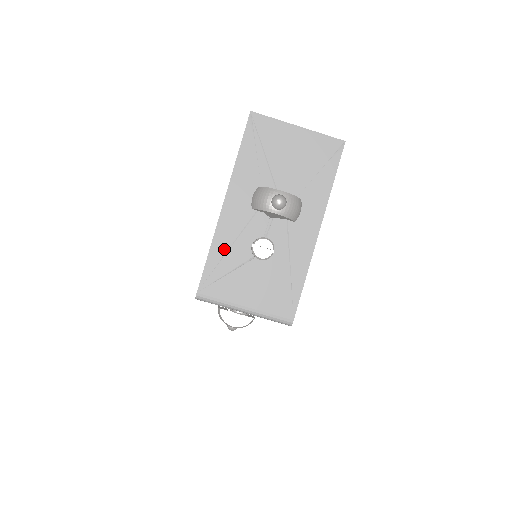
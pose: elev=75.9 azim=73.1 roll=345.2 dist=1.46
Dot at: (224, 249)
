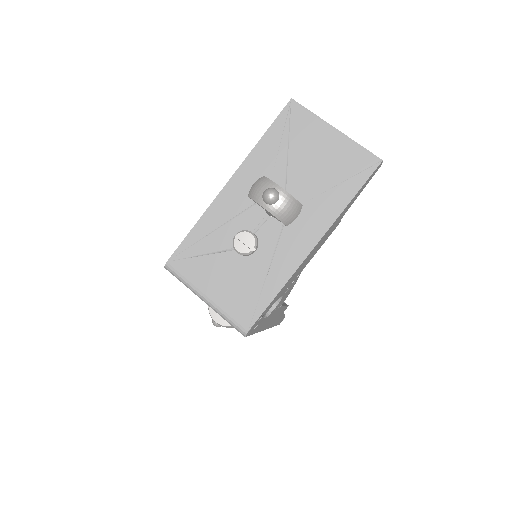
Dot at: (209, 229)
